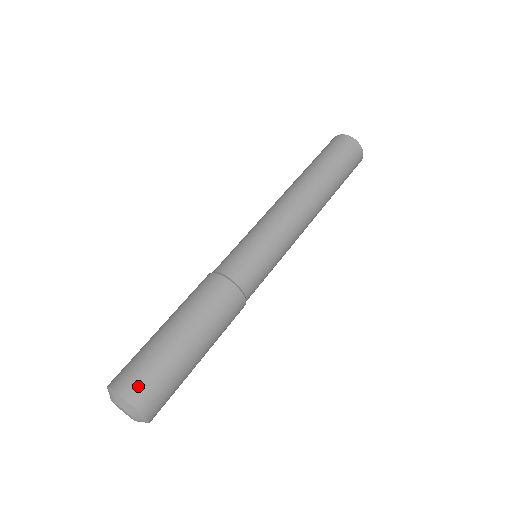
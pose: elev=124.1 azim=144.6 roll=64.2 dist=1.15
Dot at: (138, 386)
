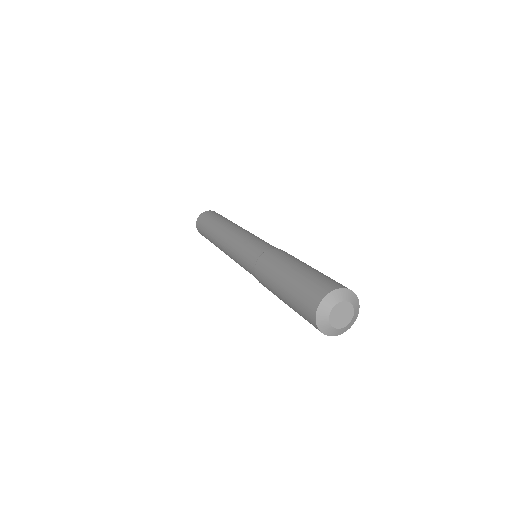
Dot at: (328, 284)
